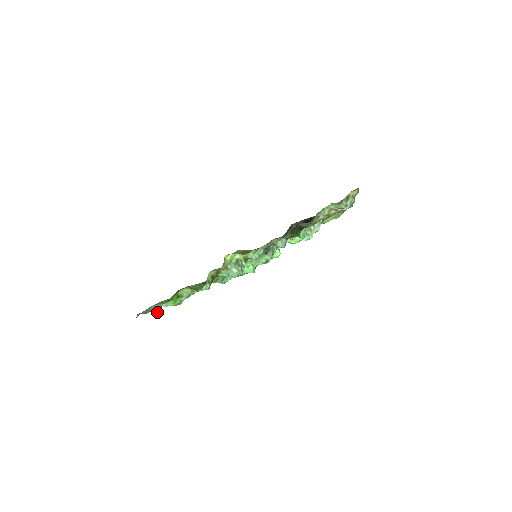
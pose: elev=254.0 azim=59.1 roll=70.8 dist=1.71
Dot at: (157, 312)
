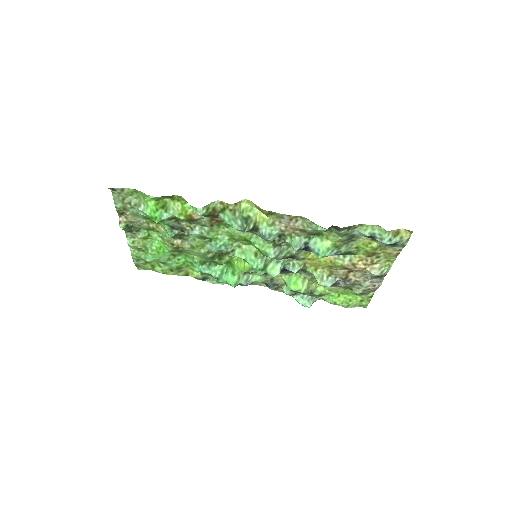
Dot at: (122, 225)
